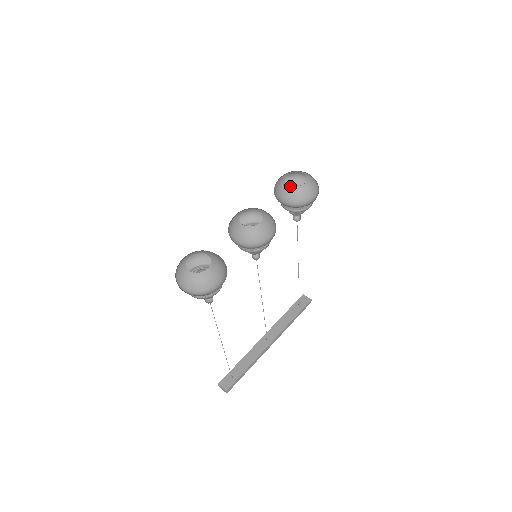
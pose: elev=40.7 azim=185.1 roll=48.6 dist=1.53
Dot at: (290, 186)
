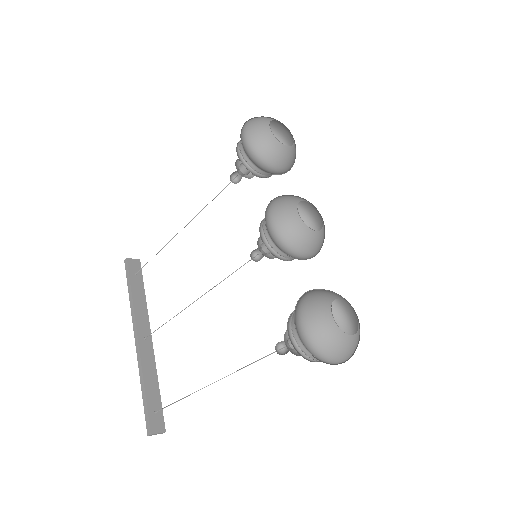
Dot at: (288, 147)
